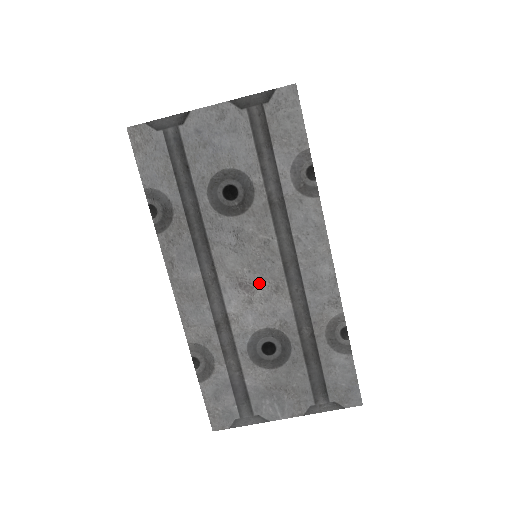
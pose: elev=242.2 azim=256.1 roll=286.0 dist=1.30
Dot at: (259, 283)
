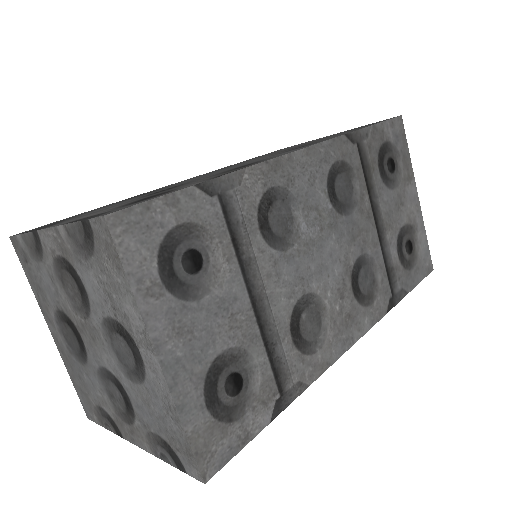
Dot at: occluded
